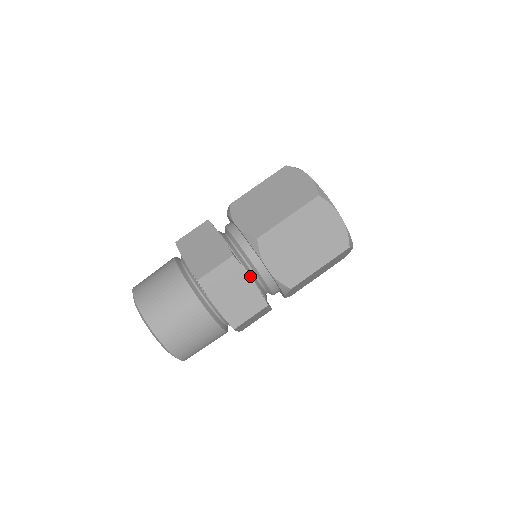
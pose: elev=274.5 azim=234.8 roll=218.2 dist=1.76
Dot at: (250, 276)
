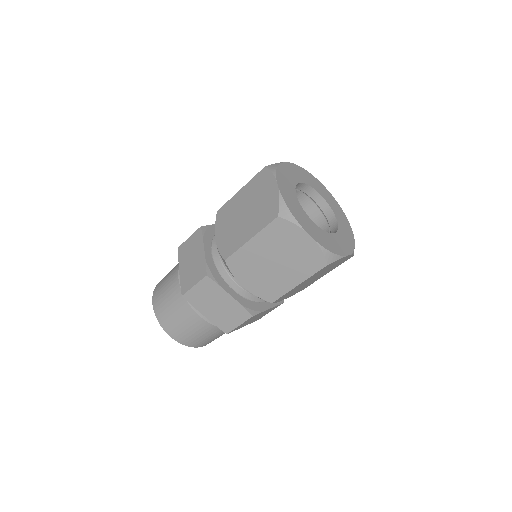
Dot at: (265, 301)
